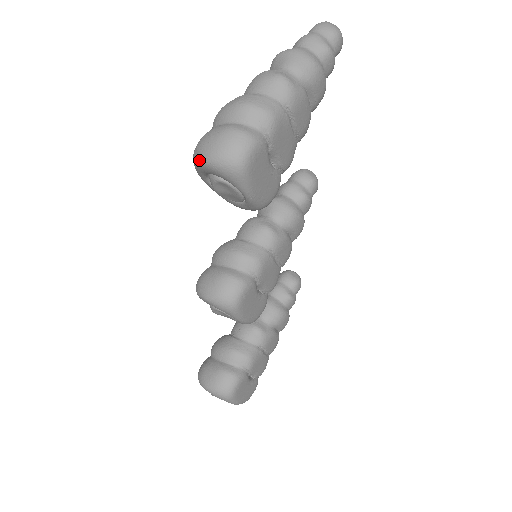
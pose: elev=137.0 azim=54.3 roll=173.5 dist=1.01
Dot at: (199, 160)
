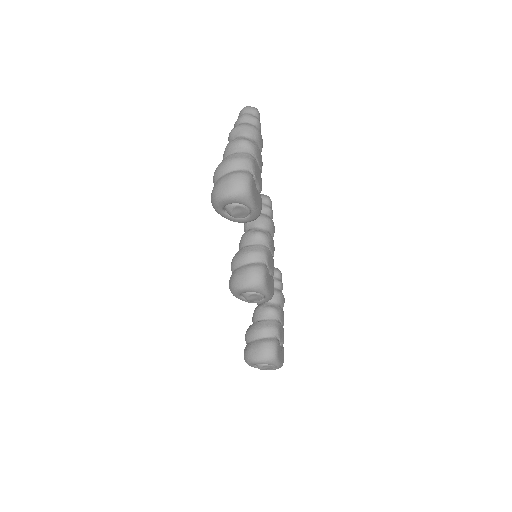
Dot at: (221, 198)
